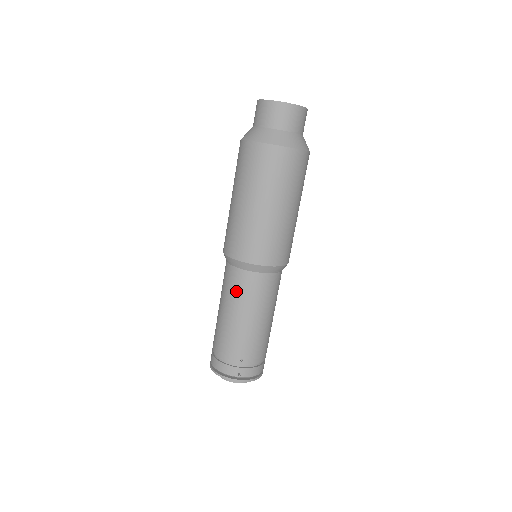
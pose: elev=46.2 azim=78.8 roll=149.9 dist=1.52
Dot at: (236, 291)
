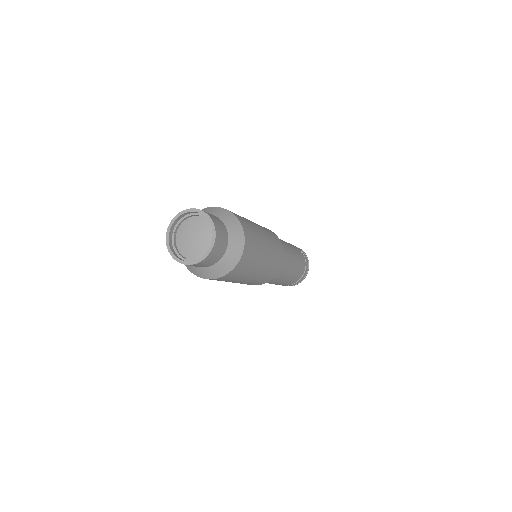
Dot at: occluded
